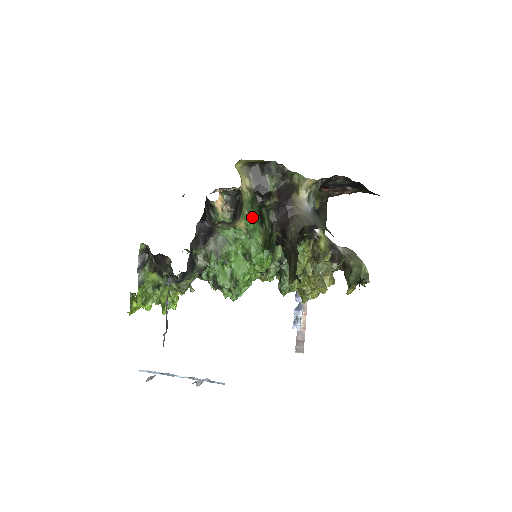
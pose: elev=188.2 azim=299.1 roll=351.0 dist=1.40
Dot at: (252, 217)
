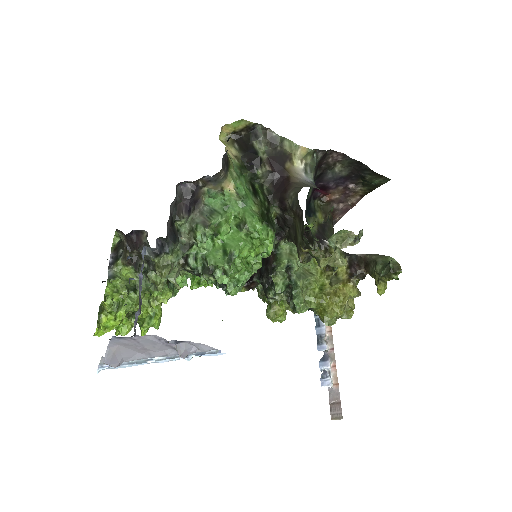
Dot at: (242, 184)
